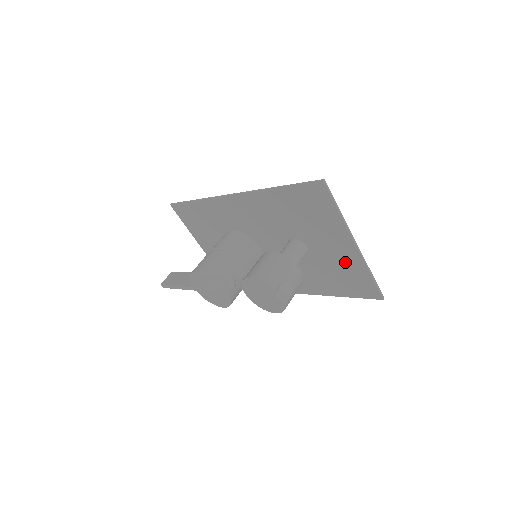
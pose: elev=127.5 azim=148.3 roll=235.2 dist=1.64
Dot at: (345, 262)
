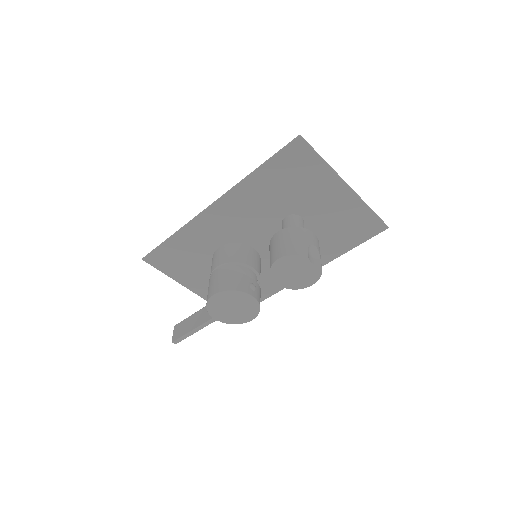
Dot at: (342, 210)
